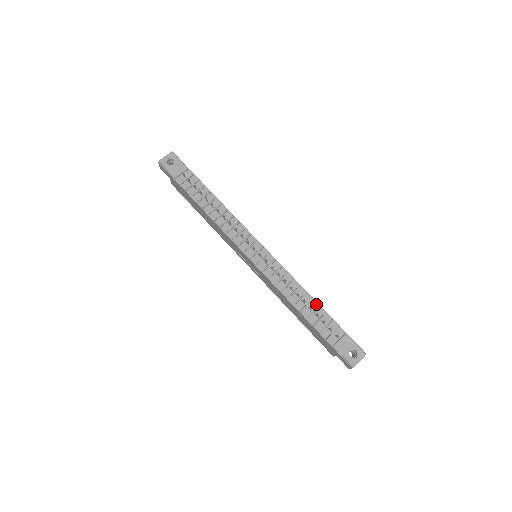
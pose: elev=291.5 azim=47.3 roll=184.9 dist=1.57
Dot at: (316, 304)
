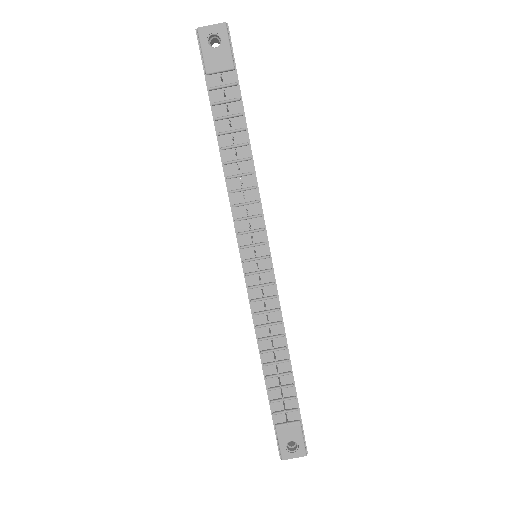
Dot at: (289, 367)
